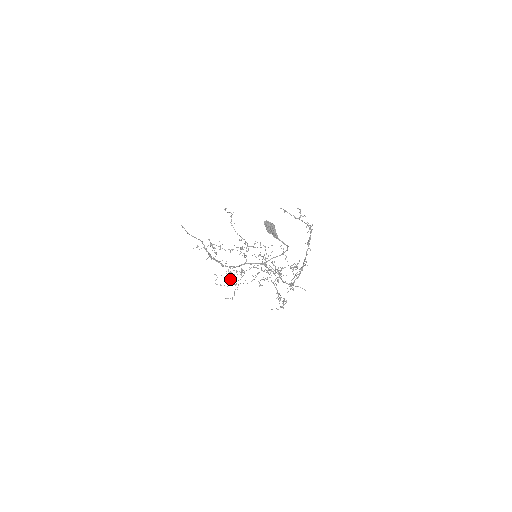
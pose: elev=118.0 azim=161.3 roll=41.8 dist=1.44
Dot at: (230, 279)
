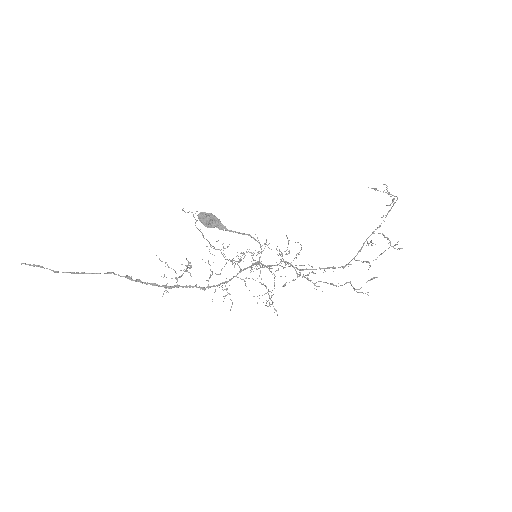
Dot at: occluded
